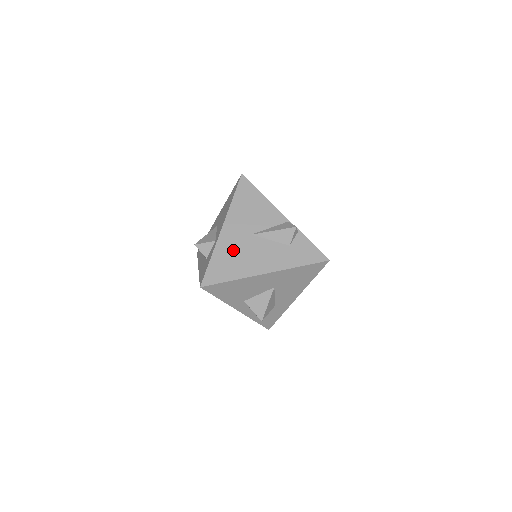
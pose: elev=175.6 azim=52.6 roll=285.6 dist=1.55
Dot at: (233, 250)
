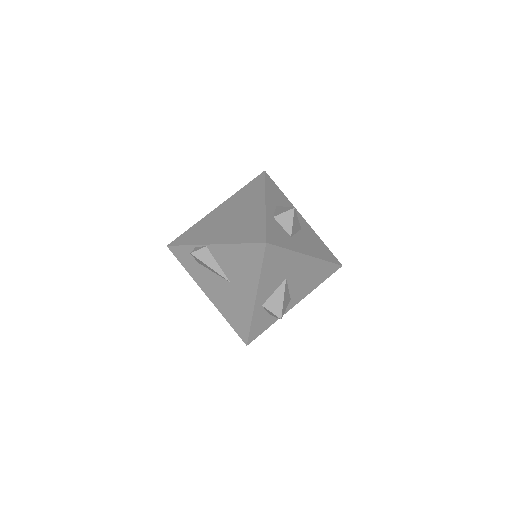
Dot at: occluded
